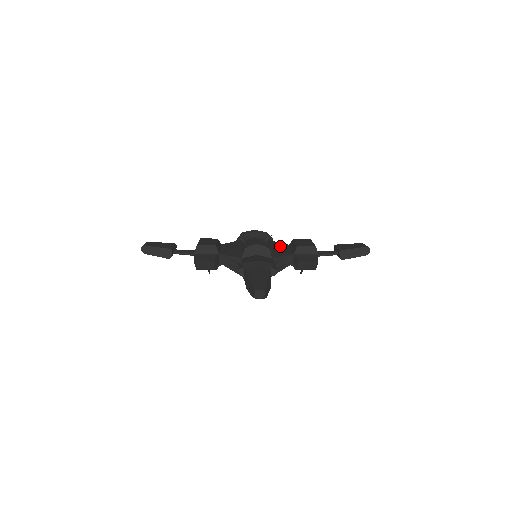
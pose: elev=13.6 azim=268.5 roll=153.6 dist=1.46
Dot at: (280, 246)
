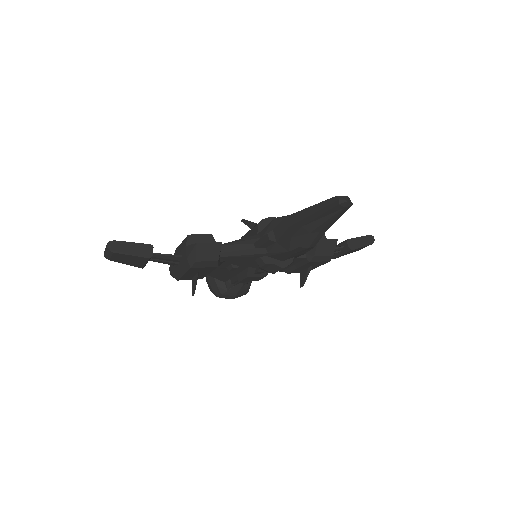
Dot at: occluded
